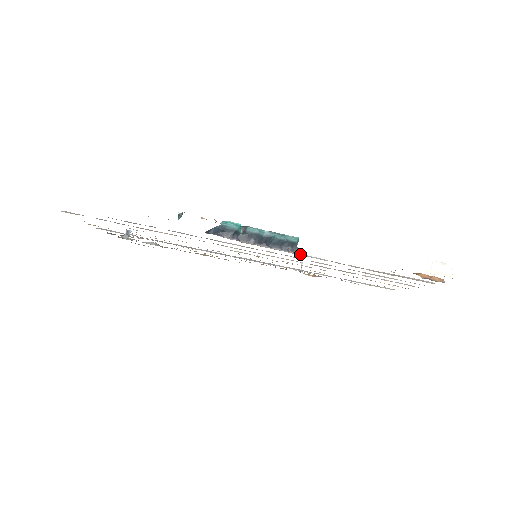
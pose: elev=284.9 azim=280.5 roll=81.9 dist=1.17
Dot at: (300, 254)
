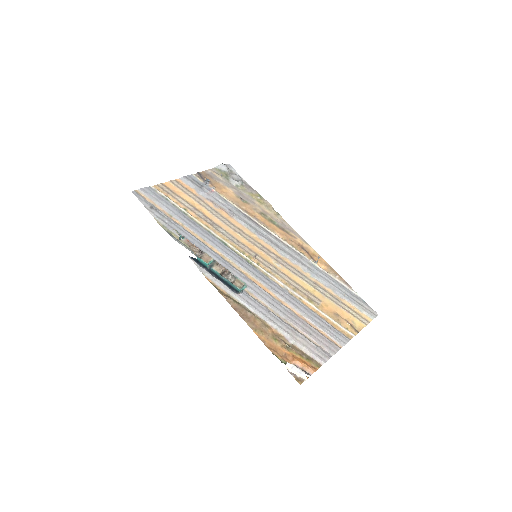
Dot at: (238, 299)
